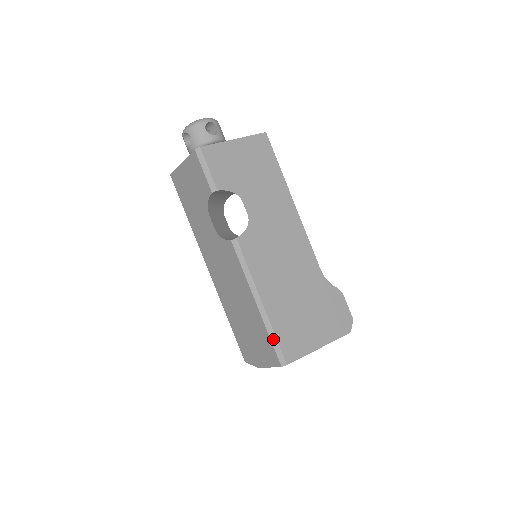
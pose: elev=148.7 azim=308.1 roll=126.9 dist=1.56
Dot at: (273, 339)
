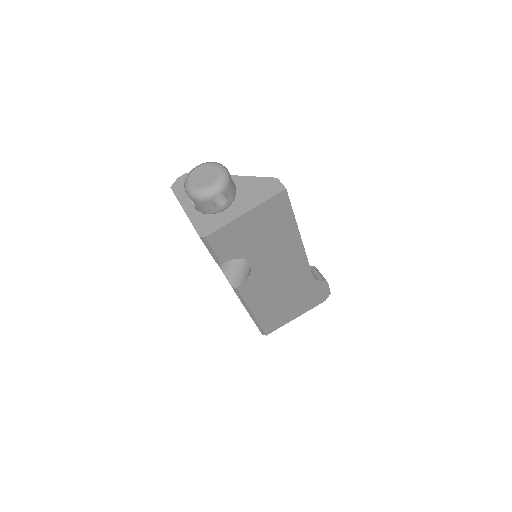
Dot at: (258, 327)
